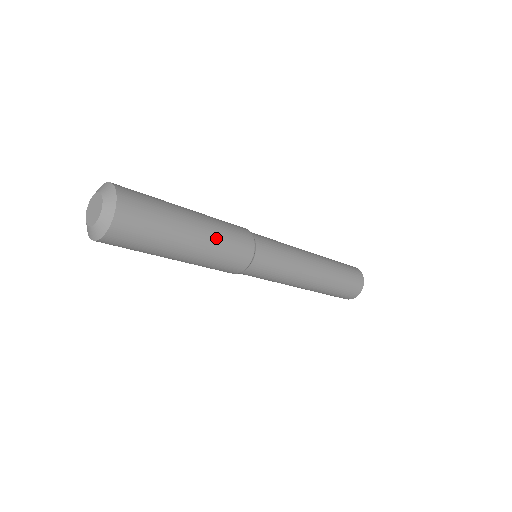
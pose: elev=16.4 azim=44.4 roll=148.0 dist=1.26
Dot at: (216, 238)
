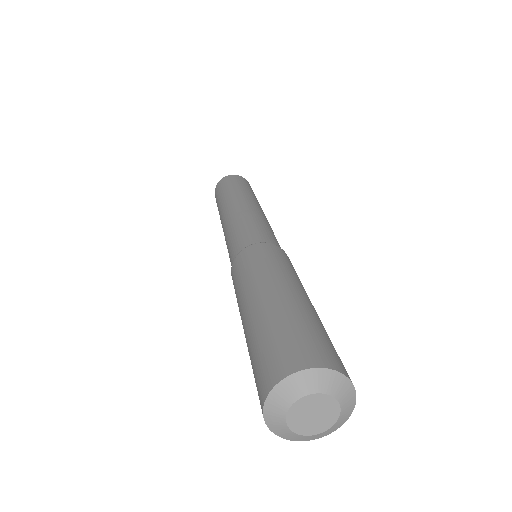
Dot at: (297, 279)
